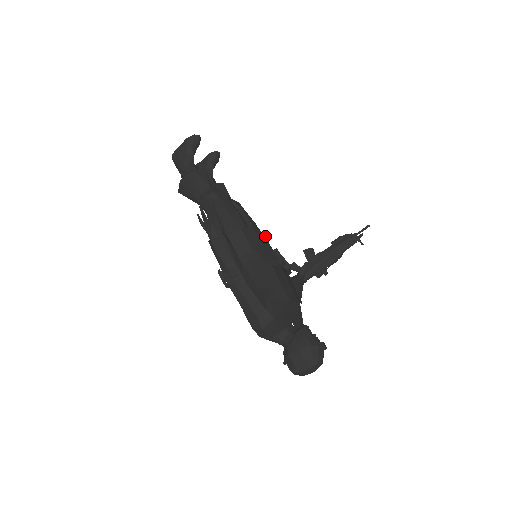
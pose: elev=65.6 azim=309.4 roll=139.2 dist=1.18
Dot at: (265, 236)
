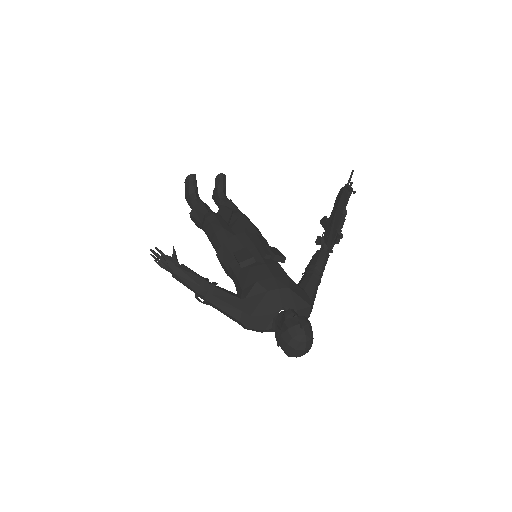
Dot at: (251, 236)
